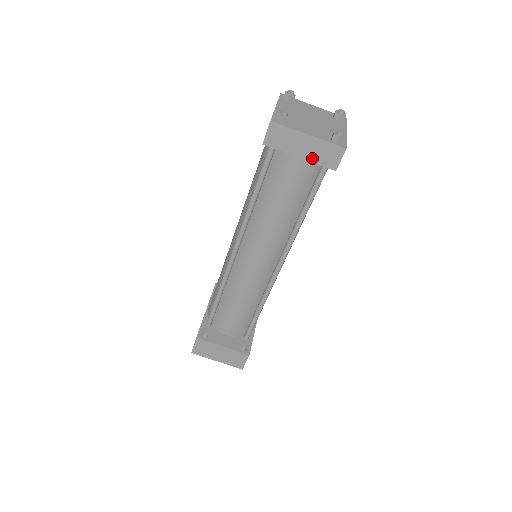
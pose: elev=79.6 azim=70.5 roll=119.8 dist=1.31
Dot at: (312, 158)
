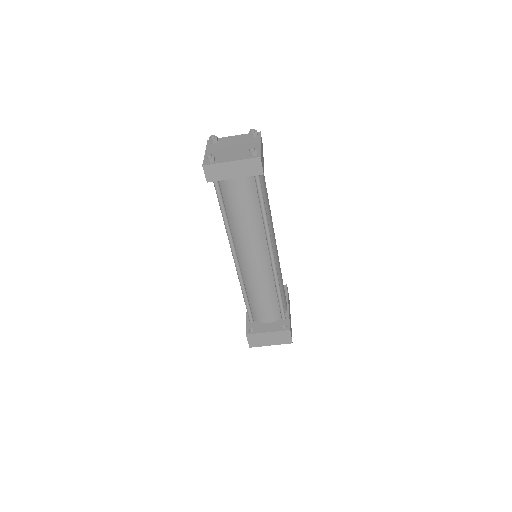
Dot at: (243, 174)
